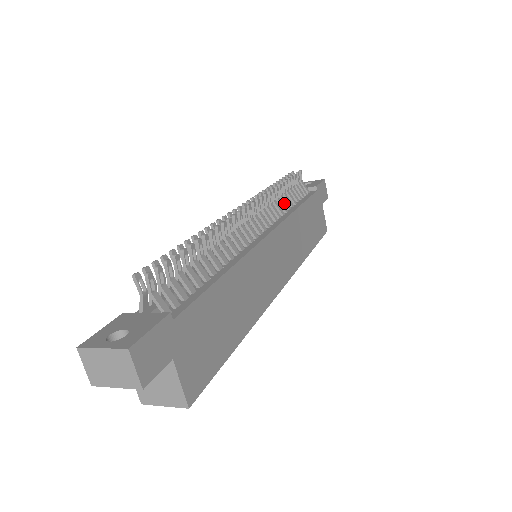
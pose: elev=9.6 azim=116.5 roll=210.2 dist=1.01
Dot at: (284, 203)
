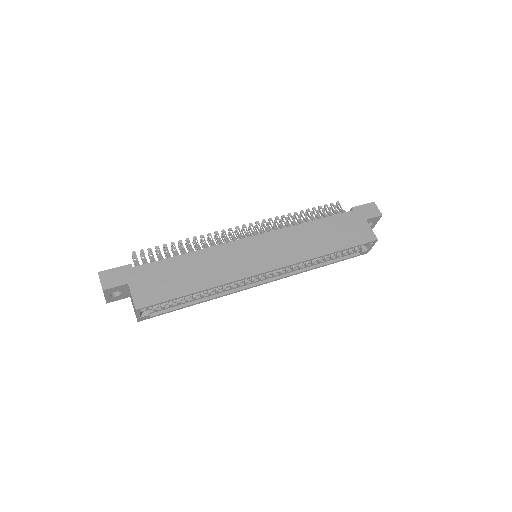
Dot at: (300, 223)
